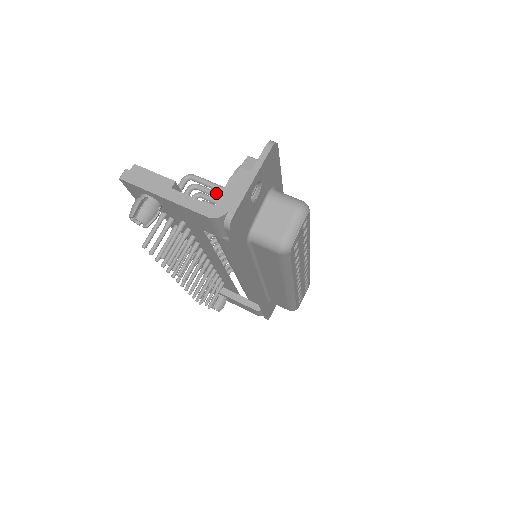
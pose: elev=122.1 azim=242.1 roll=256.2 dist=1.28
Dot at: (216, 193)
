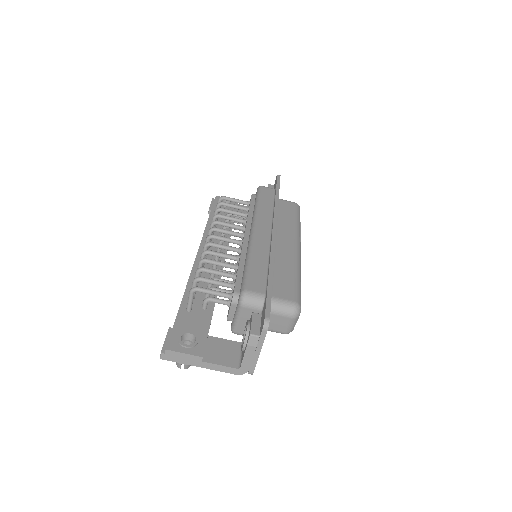
Dot at: (219, 285)
